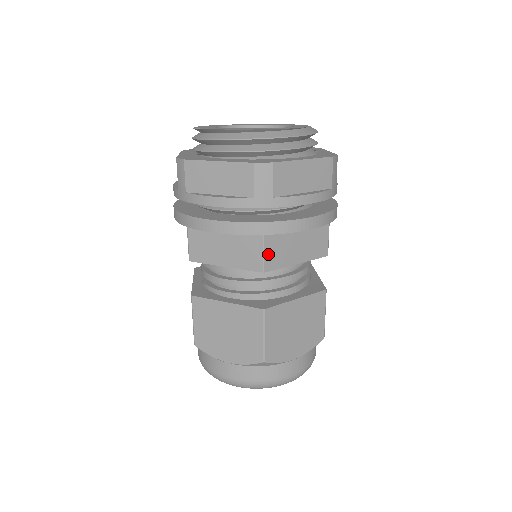
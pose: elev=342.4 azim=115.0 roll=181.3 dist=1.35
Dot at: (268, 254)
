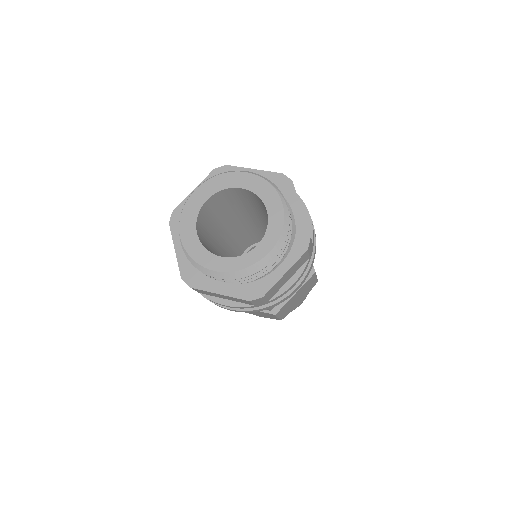
Dot at: occluded
